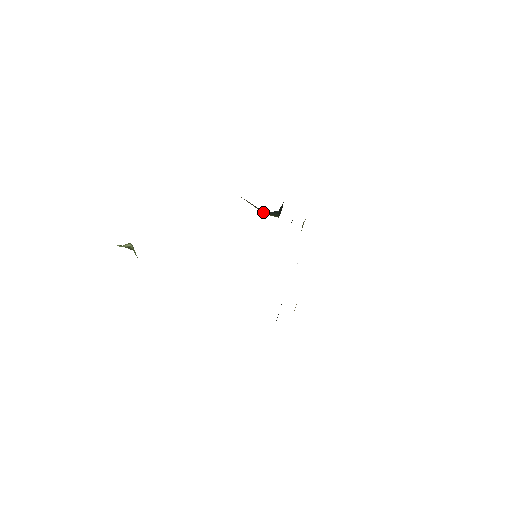
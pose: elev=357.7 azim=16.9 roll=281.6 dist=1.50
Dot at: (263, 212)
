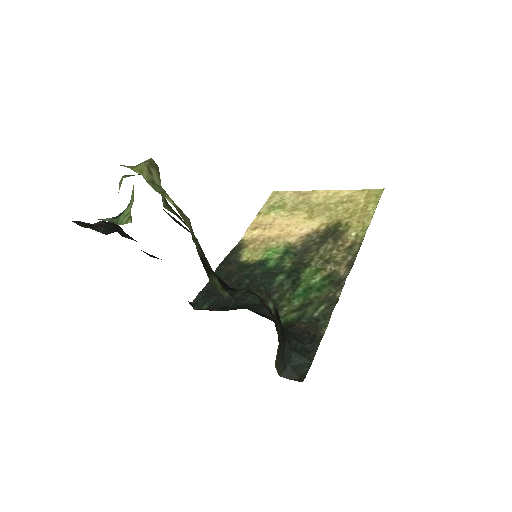
Dot at: (277, 361)
